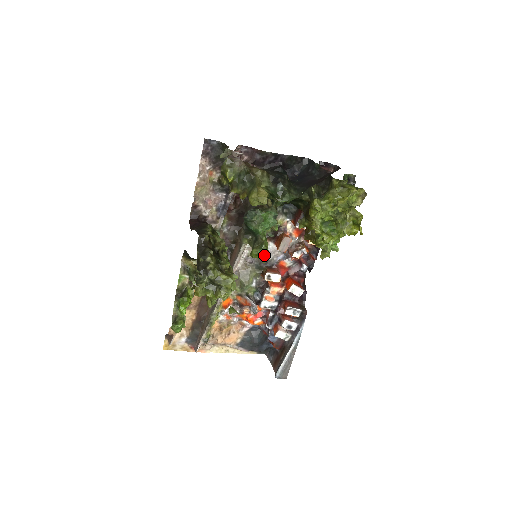
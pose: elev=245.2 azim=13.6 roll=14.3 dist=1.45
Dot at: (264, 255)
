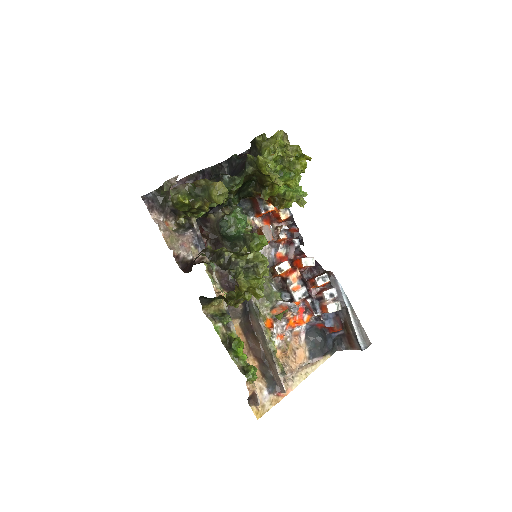
Dot at: (262, 240)
